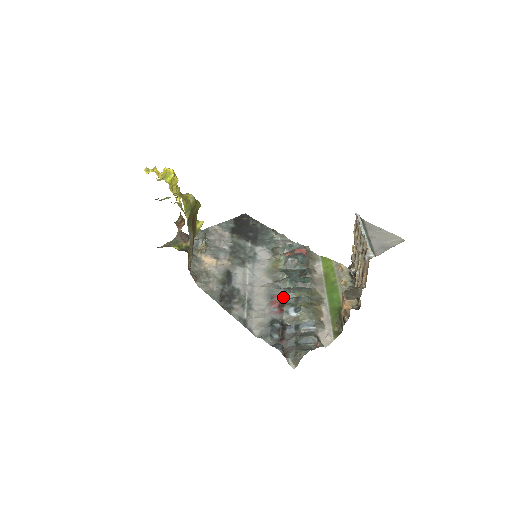
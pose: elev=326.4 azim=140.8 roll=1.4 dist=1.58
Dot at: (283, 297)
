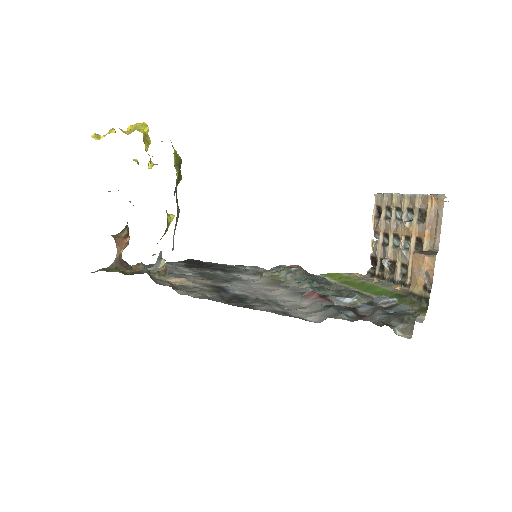
Dot at: occluded
